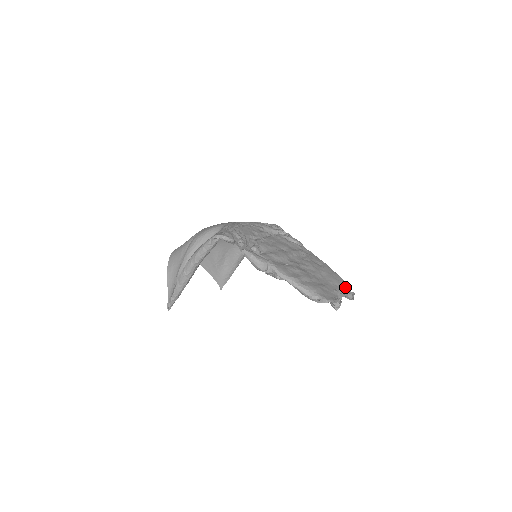
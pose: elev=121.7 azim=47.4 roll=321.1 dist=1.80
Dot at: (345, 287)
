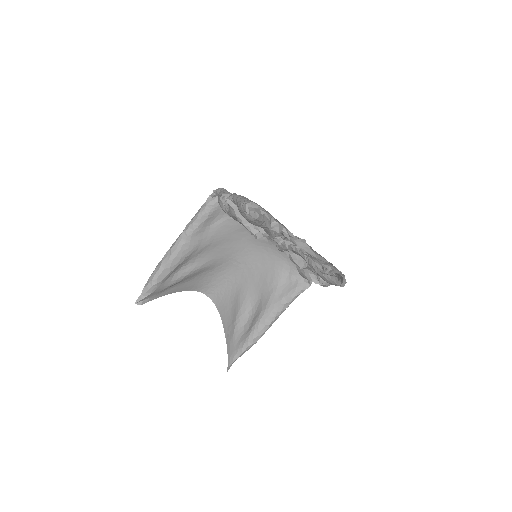
Dot at: (330, 264)
